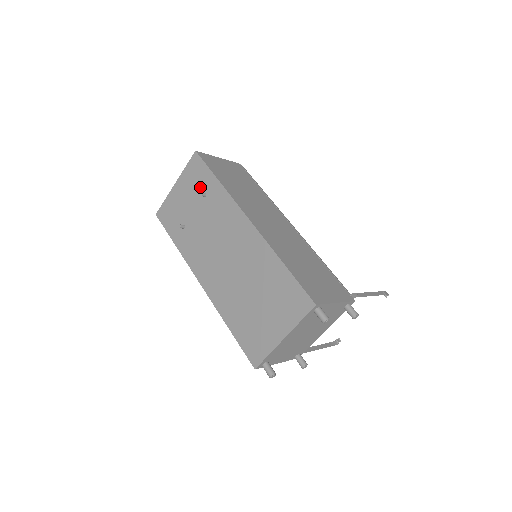
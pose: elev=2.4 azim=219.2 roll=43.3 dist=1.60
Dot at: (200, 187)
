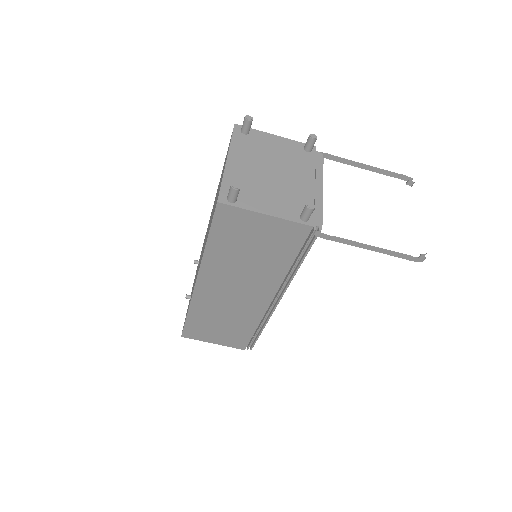
Dot at: occluded
